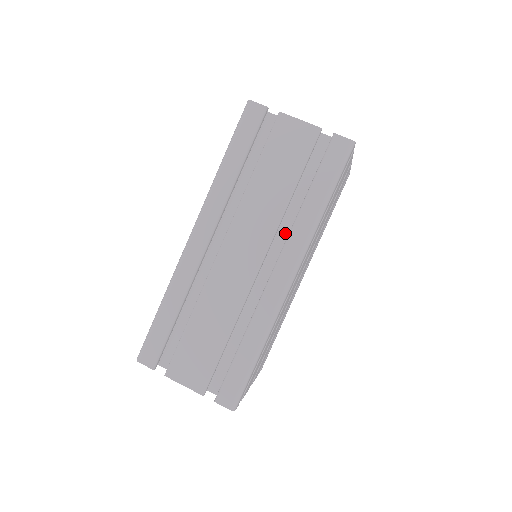
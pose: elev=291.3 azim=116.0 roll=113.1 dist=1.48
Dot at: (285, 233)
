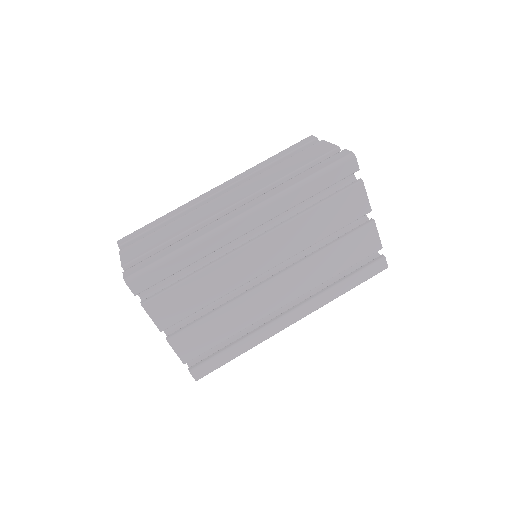
Dot at: occluded
